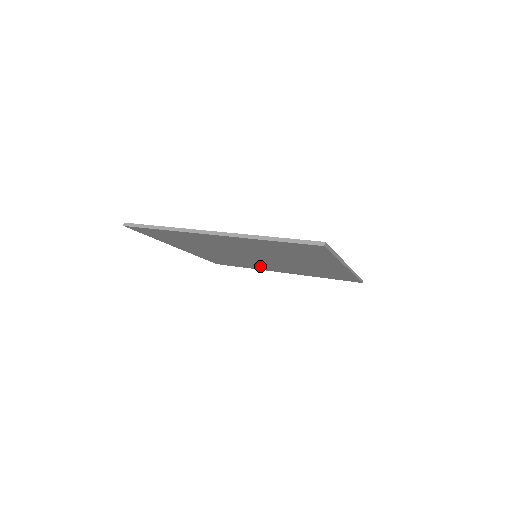
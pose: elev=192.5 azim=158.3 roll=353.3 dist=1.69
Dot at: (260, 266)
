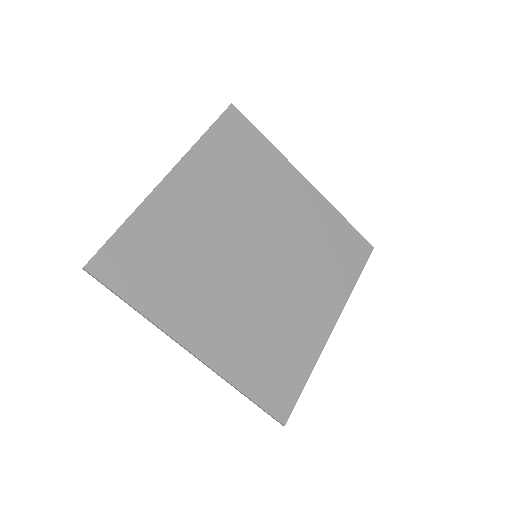
Dot at: (300, 324)
